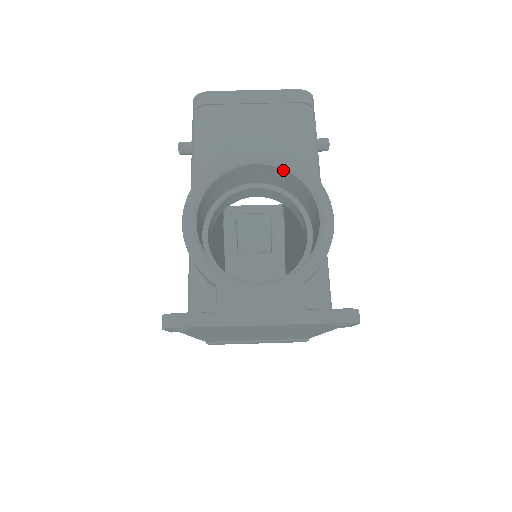
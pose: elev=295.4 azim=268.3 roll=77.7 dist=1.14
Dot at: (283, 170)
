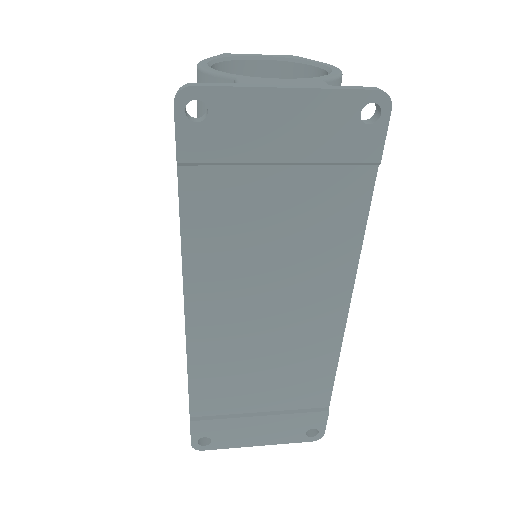
Dot at: (286, 63)
